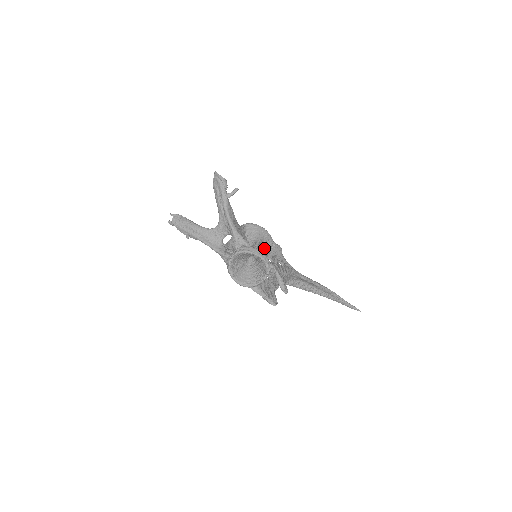
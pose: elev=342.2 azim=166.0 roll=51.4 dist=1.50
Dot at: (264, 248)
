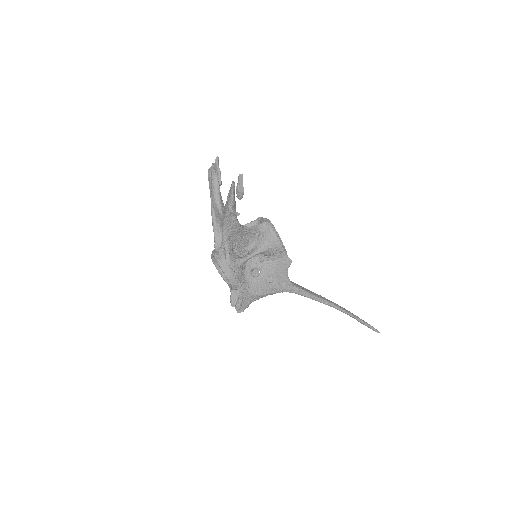
Dot at: (270, 255)
